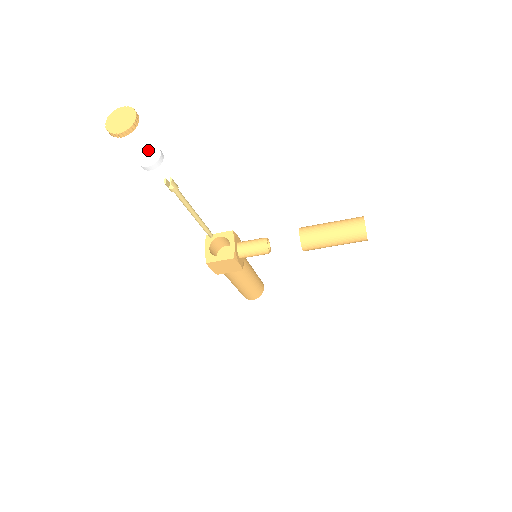
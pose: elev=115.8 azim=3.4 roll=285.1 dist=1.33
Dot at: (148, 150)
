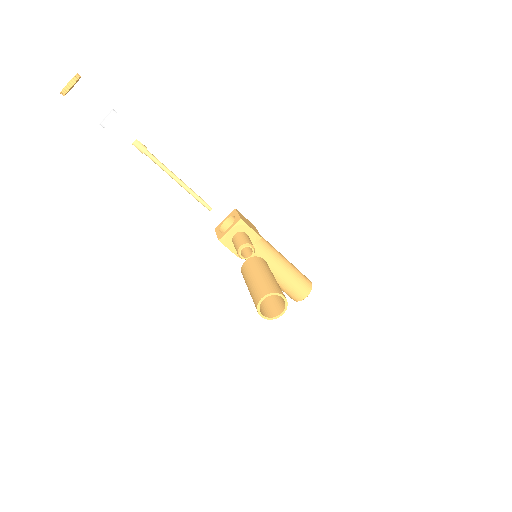
Dot at: (110, 112)
